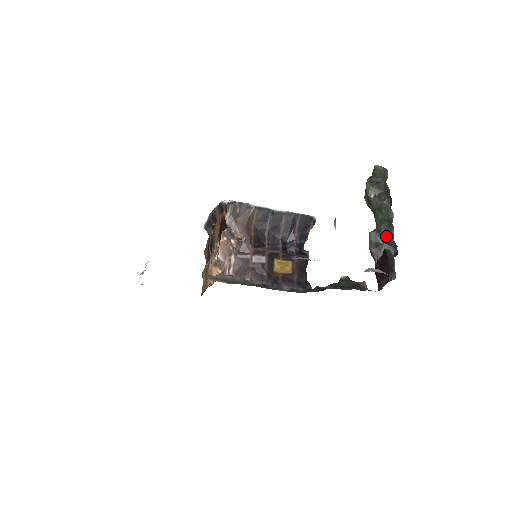
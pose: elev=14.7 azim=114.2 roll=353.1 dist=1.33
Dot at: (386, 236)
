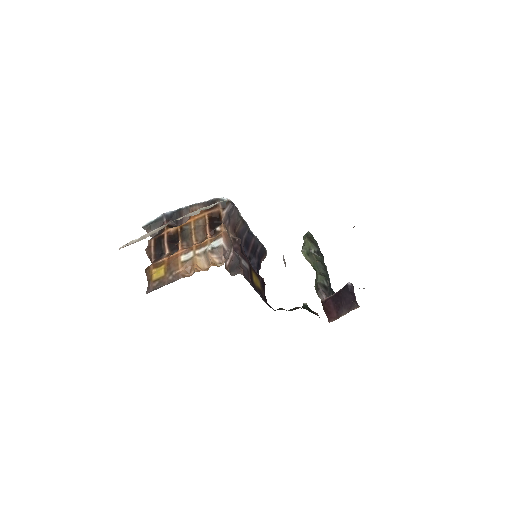
Dot at: (329, 282)
